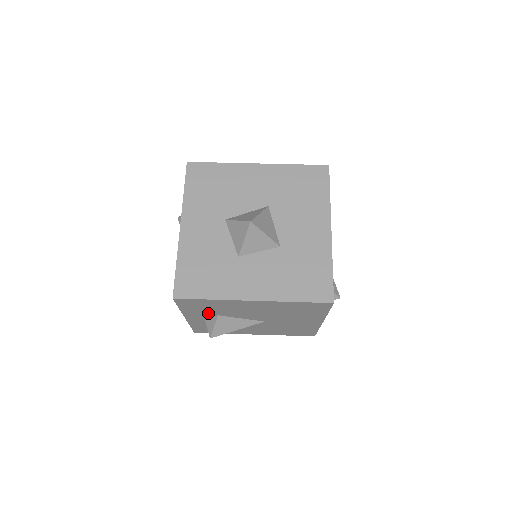
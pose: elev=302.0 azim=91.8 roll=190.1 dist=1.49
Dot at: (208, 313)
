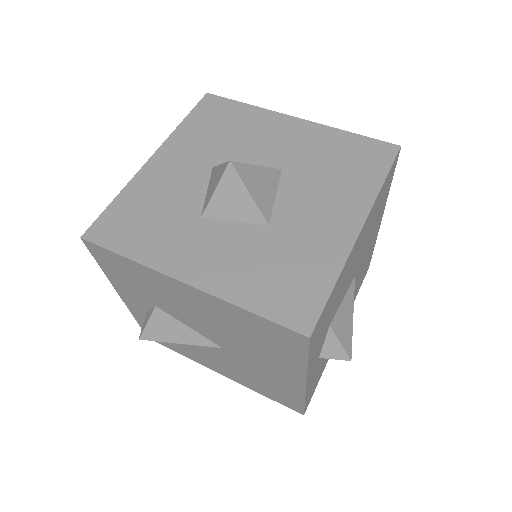
Dot at: (142, 295)
